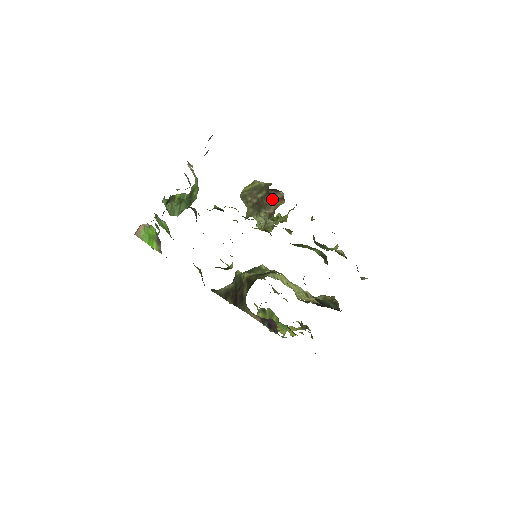
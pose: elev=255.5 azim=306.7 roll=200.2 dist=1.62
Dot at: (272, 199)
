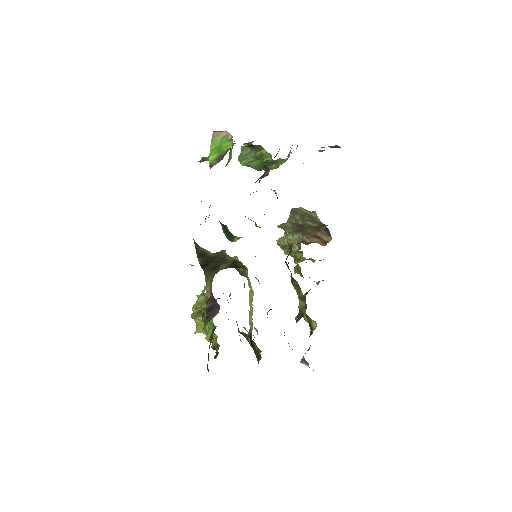
Dot at: (317, 235)
